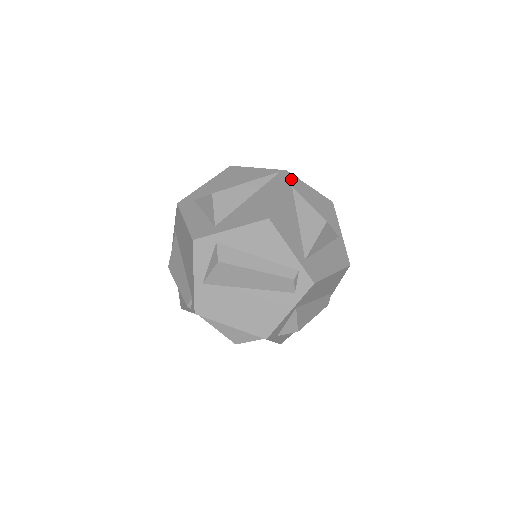
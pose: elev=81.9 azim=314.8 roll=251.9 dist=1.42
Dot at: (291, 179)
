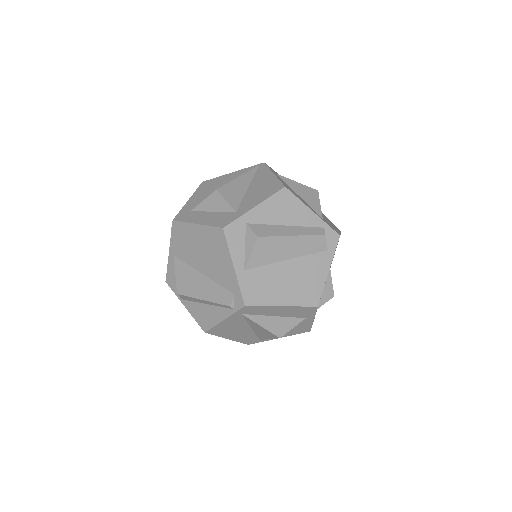
Dot at: occluded
